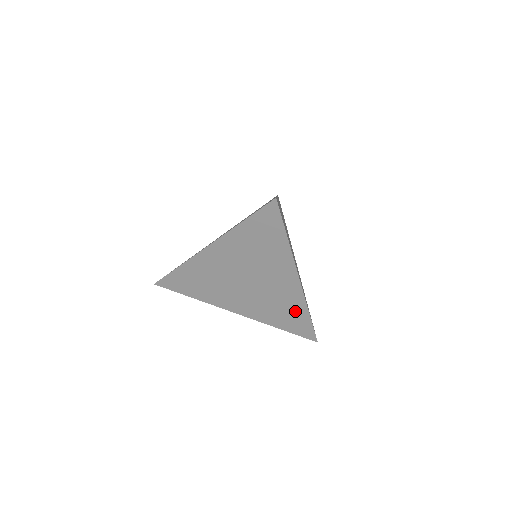
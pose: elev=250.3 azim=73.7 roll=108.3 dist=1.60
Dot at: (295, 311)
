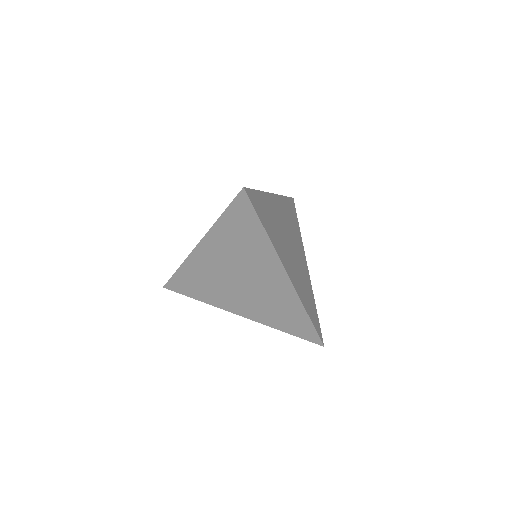
Dot at: (293, 311)
